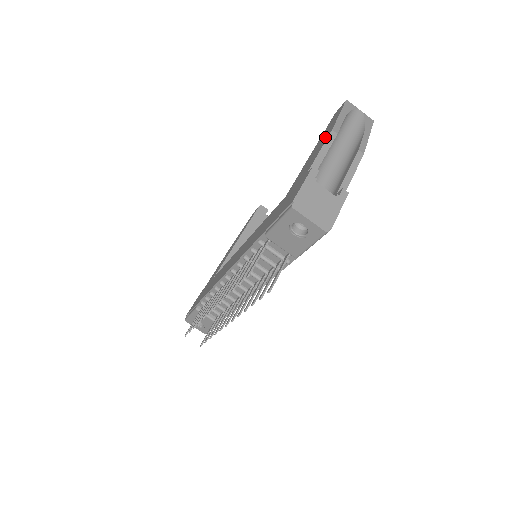
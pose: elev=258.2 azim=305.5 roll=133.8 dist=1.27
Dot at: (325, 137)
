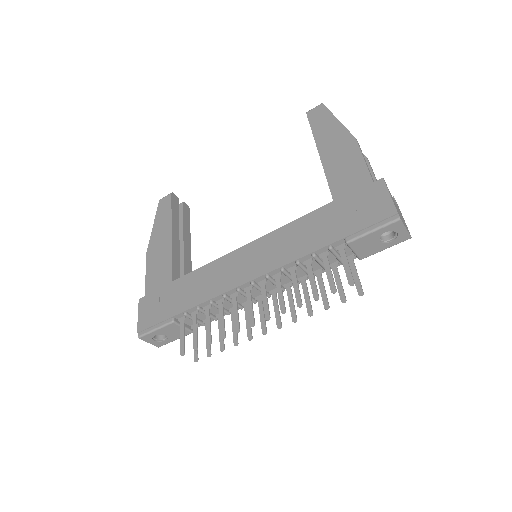
Dot at: (346, 144)
